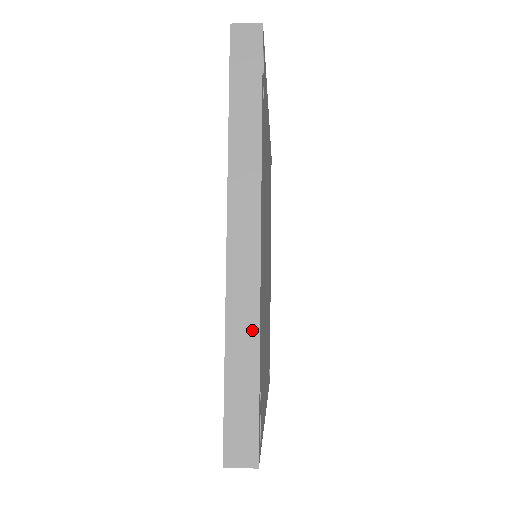
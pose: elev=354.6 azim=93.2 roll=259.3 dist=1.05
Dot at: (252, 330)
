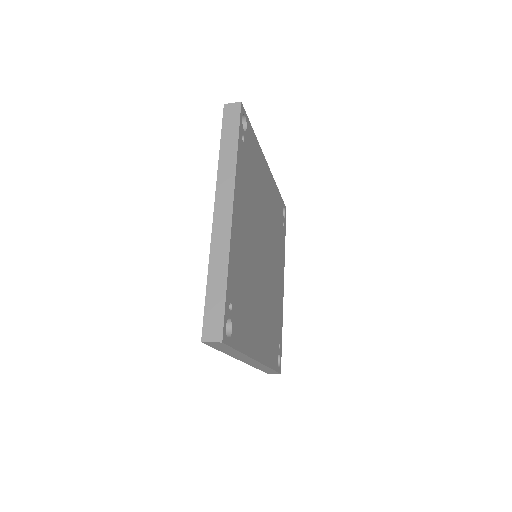
Dot at: (224, 262)
